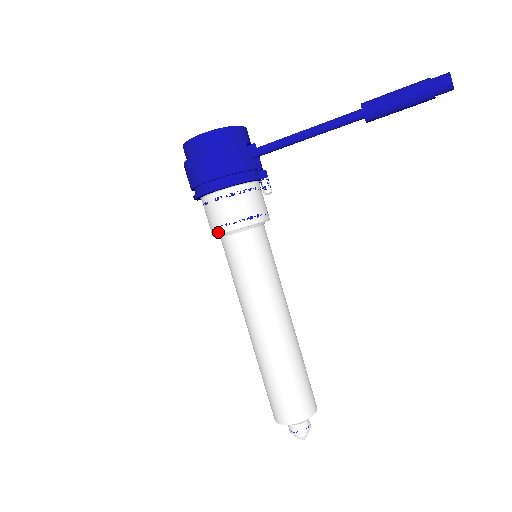
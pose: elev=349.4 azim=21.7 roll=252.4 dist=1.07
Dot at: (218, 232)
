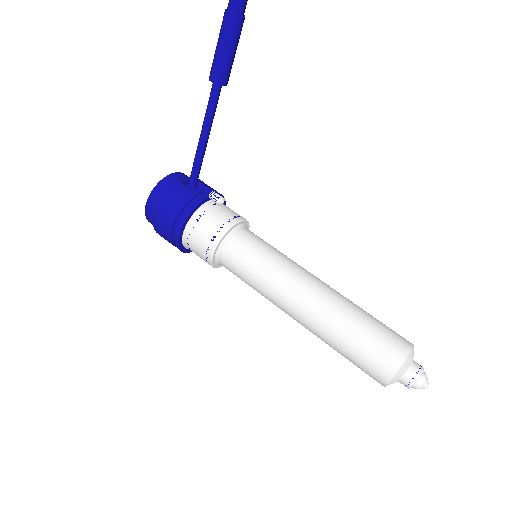
Dot at: (209, 262)
